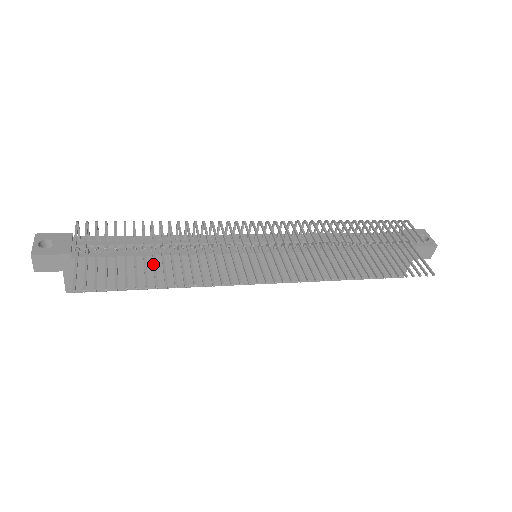
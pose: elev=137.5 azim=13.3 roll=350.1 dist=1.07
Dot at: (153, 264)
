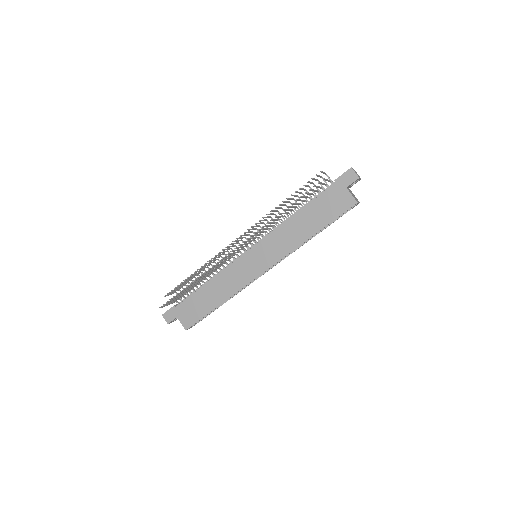
Dot at: (194, 283)
